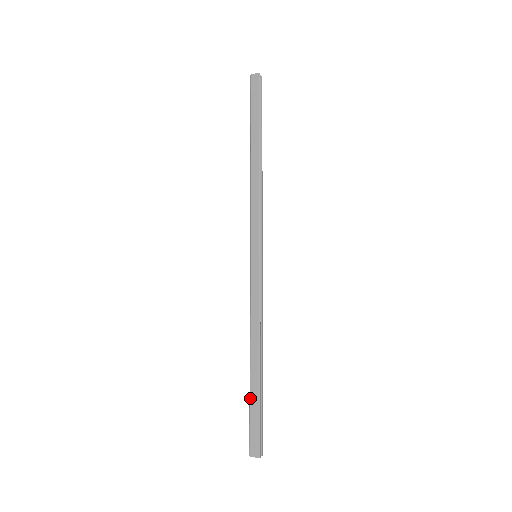
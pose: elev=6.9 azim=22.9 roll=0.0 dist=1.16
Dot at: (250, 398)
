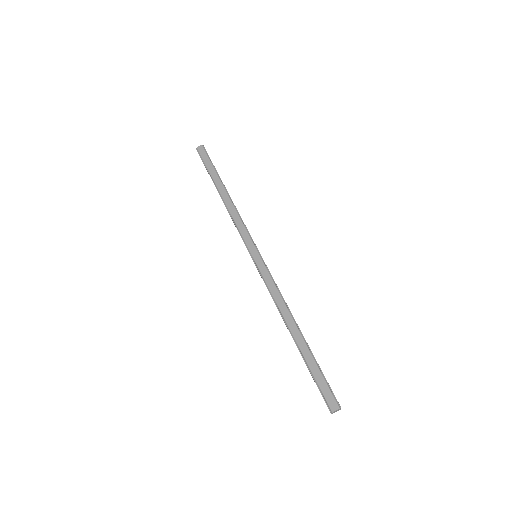
Dot at: (306, 362)
